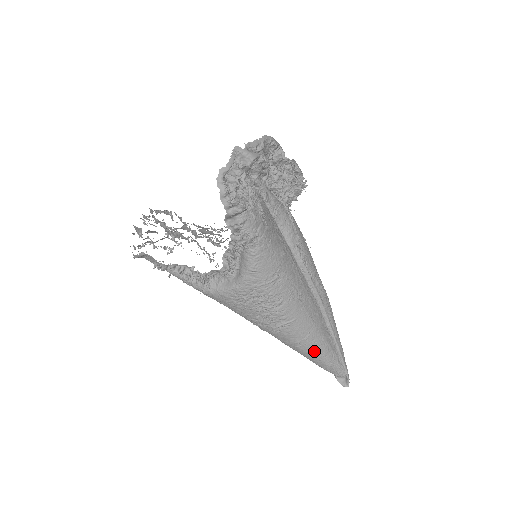
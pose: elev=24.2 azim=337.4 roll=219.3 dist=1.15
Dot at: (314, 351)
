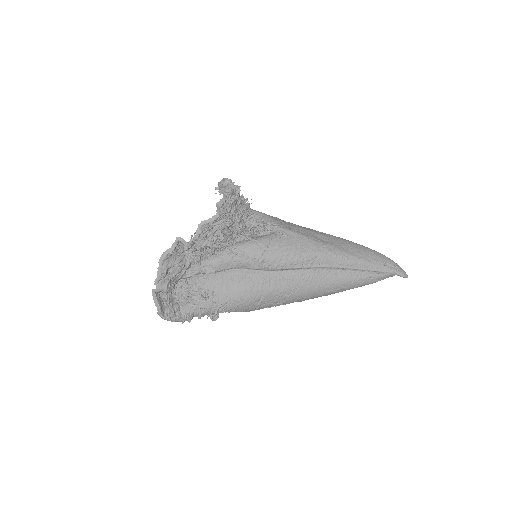
Dot at: occluded
